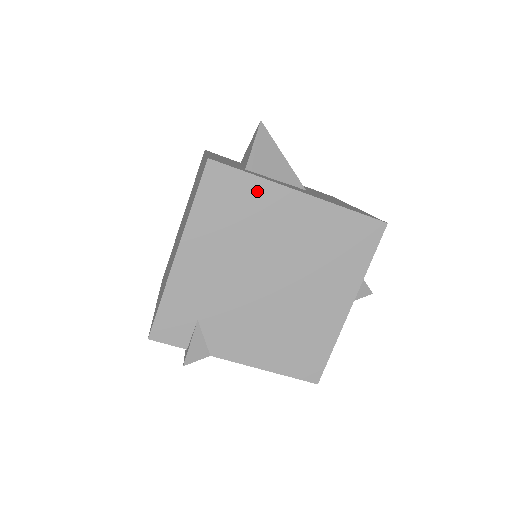
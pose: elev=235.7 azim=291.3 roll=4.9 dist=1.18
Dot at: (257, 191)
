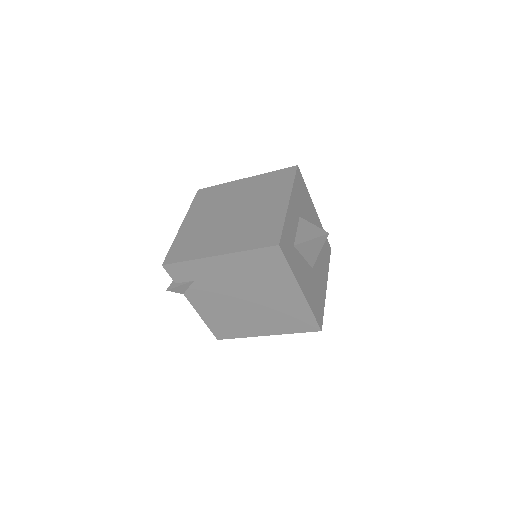
Dot at: (284, 274)
